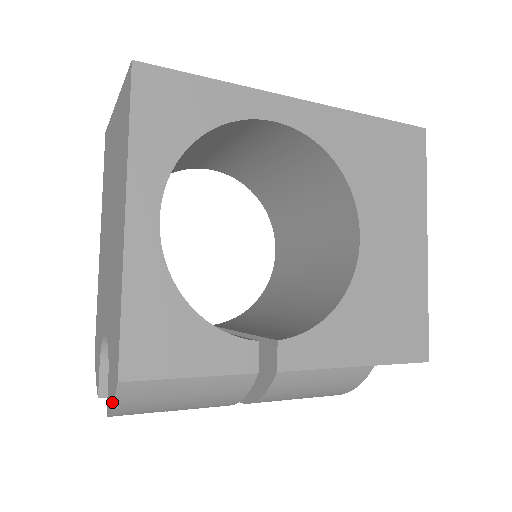
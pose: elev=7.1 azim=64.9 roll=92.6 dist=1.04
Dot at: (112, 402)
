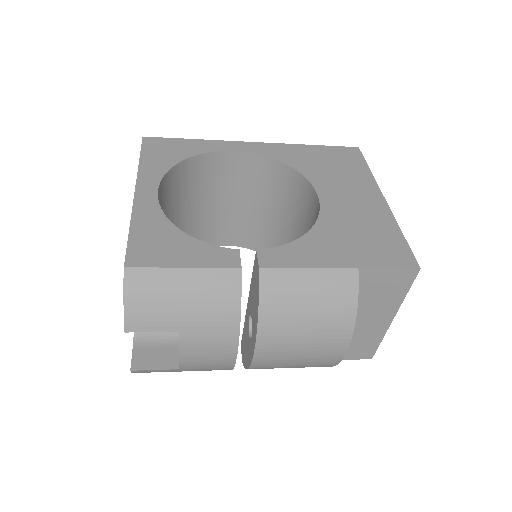
Dot at: (123, 297)
